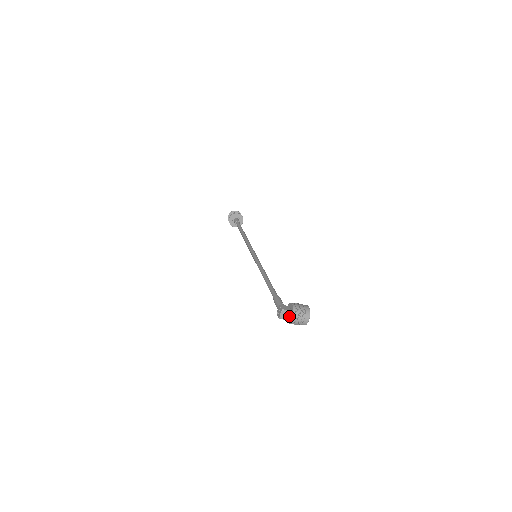
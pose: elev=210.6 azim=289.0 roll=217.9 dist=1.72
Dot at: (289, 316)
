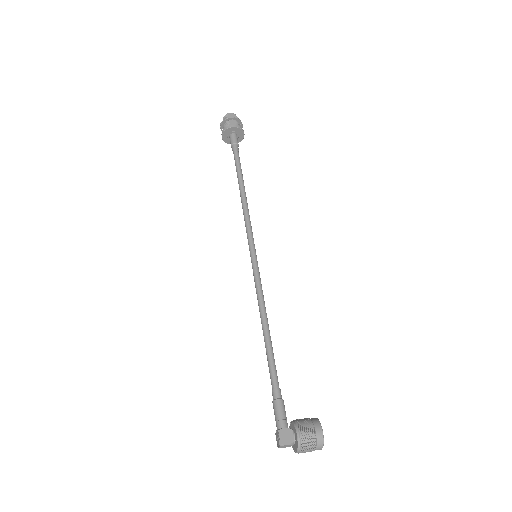
Dot at: (292, 444)
